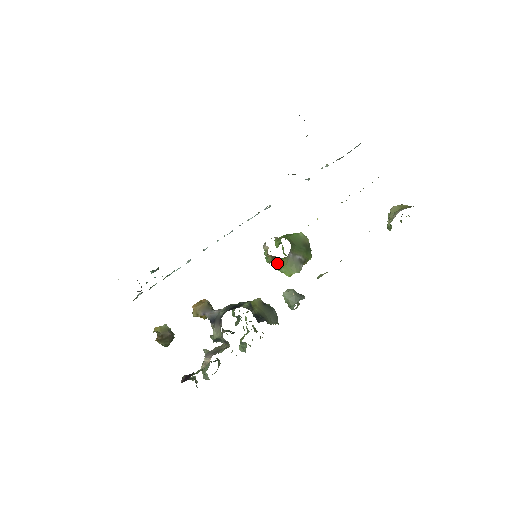
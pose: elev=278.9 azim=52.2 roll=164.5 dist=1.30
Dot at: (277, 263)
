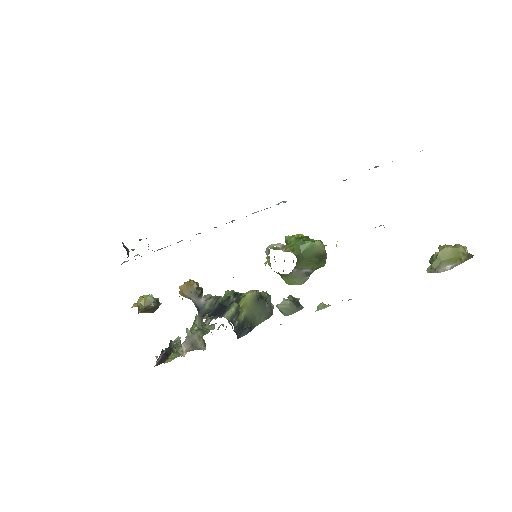
Dot at: (277, 273)
